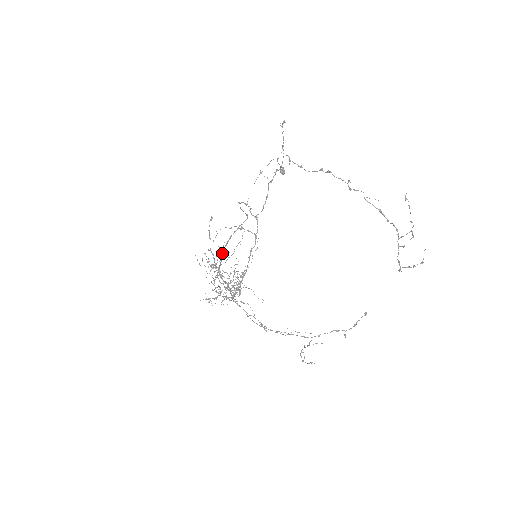
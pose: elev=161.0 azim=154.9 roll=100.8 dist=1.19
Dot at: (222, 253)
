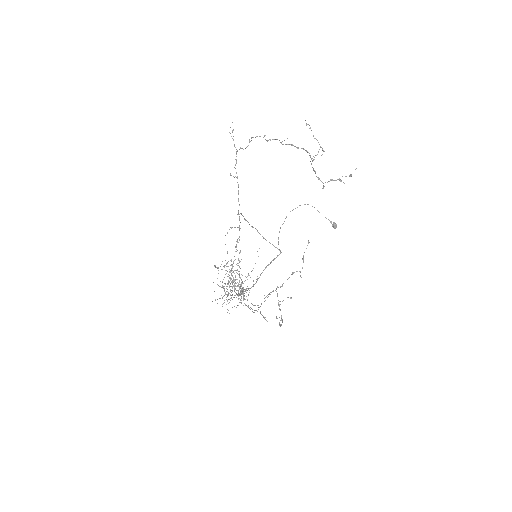
Dot at: occluded
